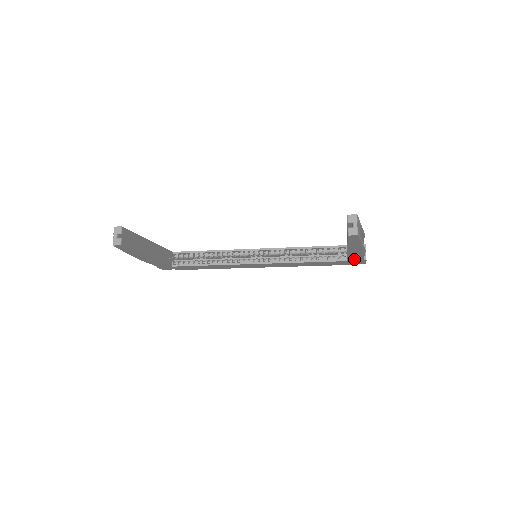
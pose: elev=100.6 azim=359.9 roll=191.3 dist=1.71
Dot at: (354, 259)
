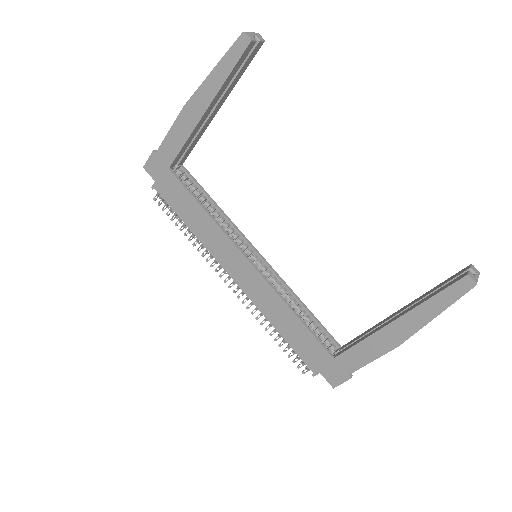
Dot at: (348, 360)
